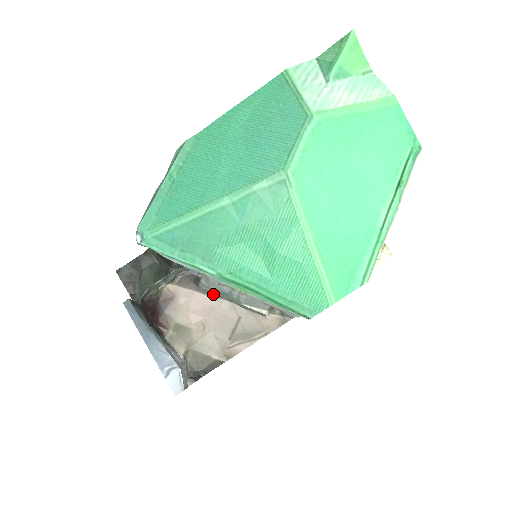
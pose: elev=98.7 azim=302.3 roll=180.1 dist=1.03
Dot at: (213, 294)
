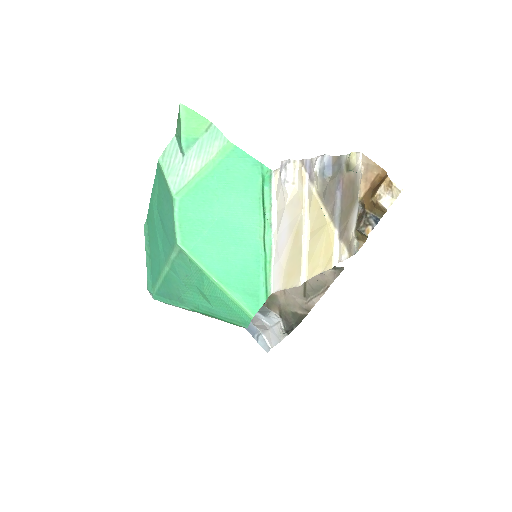
Dot at: occluded
